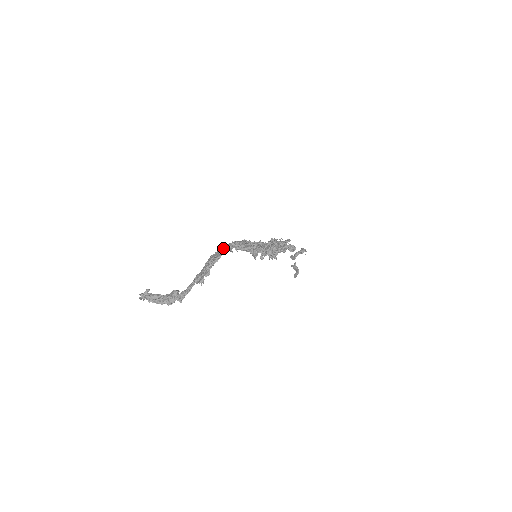
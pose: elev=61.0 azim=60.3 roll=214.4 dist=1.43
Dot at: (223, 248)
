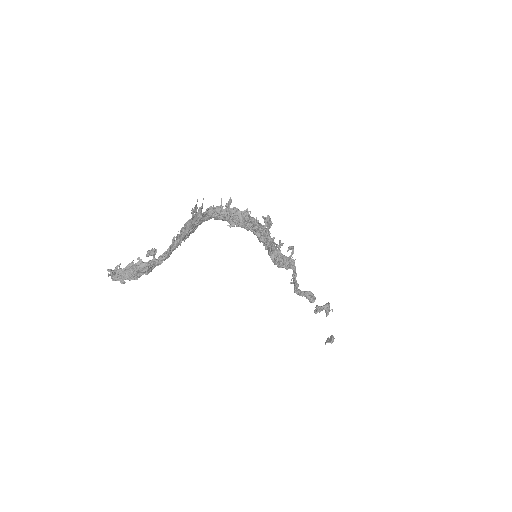
Dot at: (204, 212)
